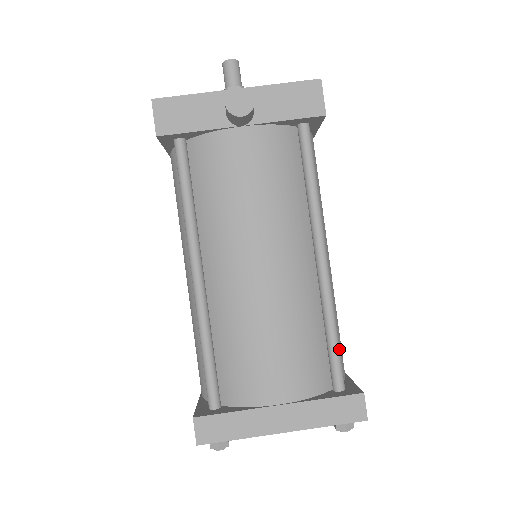
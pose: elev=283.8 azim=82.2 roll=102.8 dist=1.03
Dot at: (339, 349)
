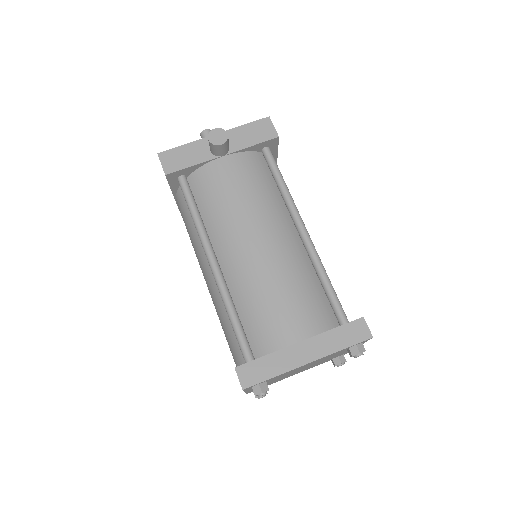
Dot at: (335, 293)
